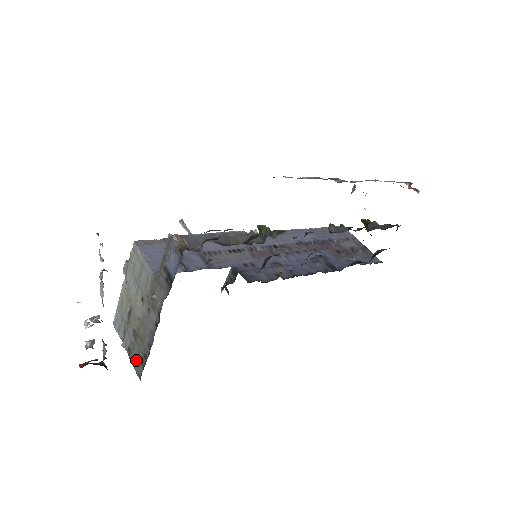
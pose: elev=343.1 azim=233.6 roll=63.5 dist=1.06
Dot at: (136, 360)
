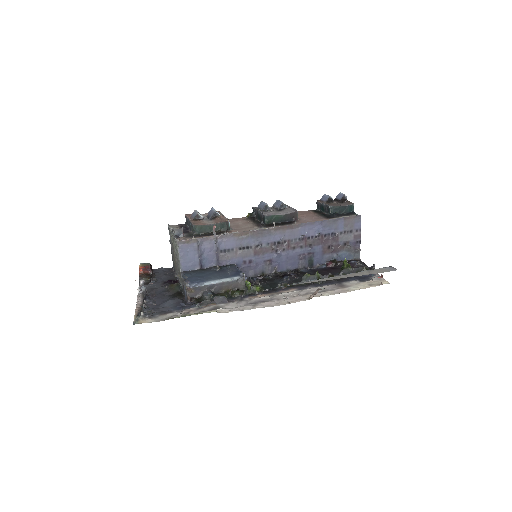
Dot at: (173, 260)
